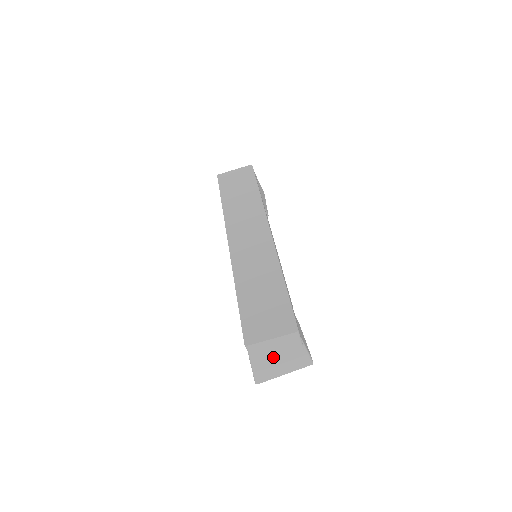
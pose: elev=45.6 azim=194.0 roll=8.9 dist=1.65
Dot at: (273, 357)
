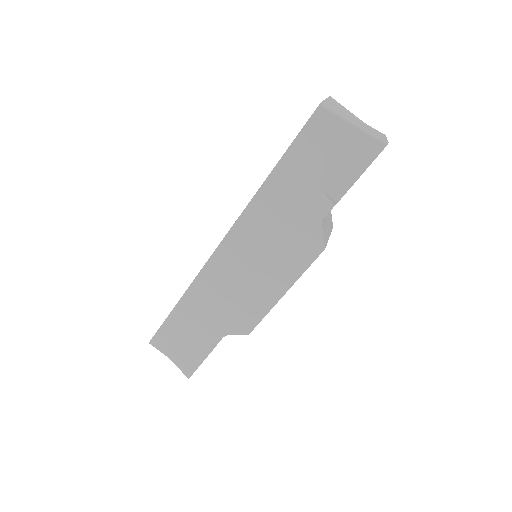
Dot at: (354, 120)
